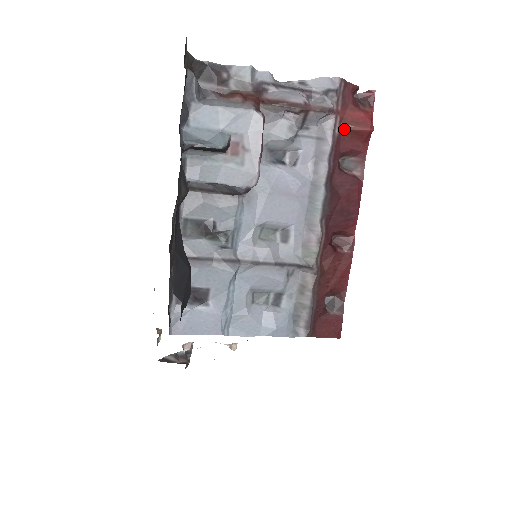
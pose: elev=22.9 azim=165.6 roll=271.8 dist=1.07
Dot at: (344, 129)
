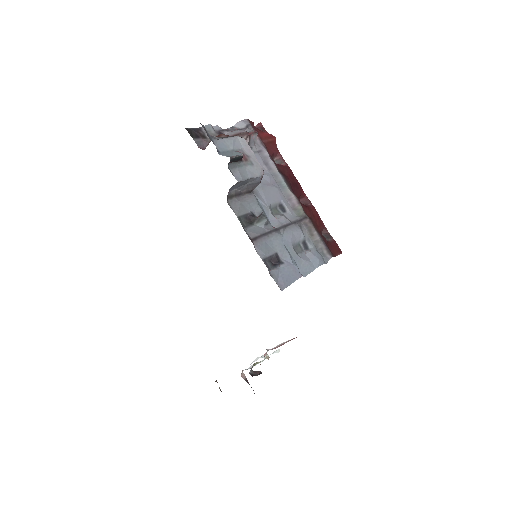
Dot at: (265, 143)
